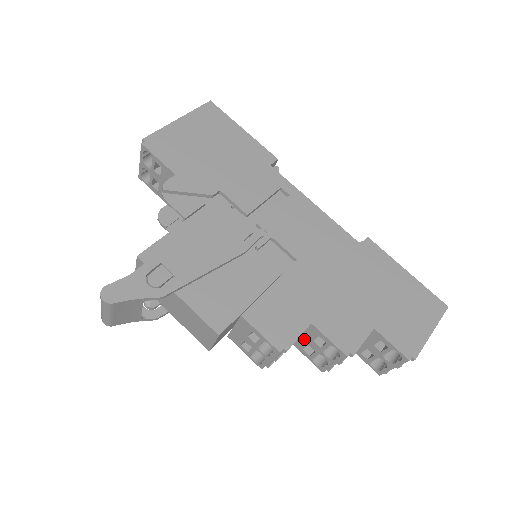
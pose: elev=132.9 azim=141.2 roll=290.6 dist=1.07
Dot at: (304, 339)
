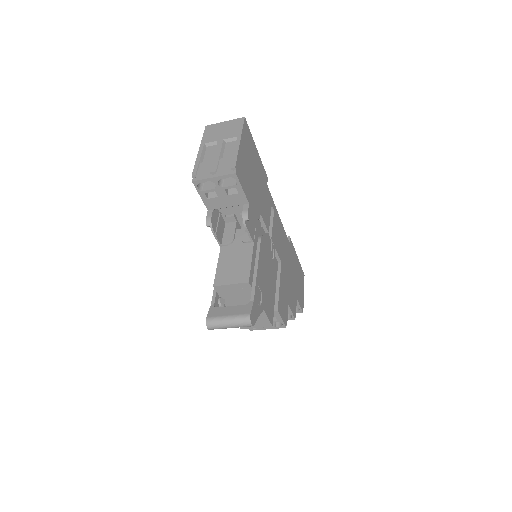
Dot at: occluded
